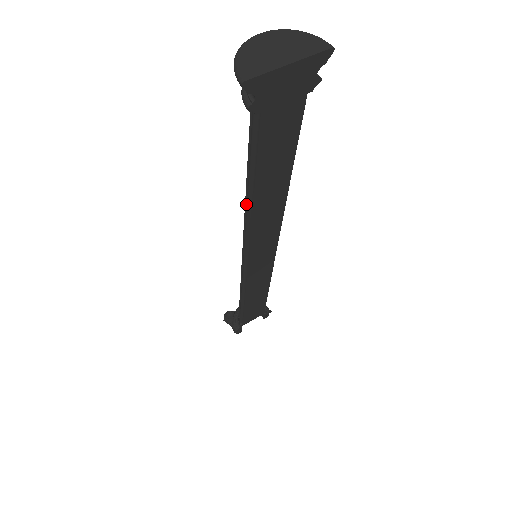
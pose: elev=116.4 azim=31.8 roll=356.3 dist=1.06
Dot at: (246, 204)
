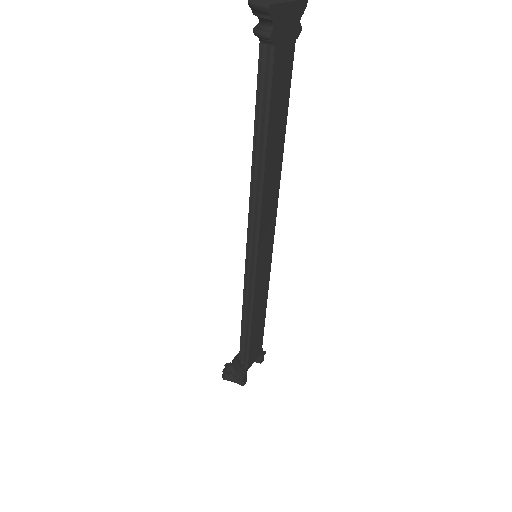
Dot at: (254, 172)
